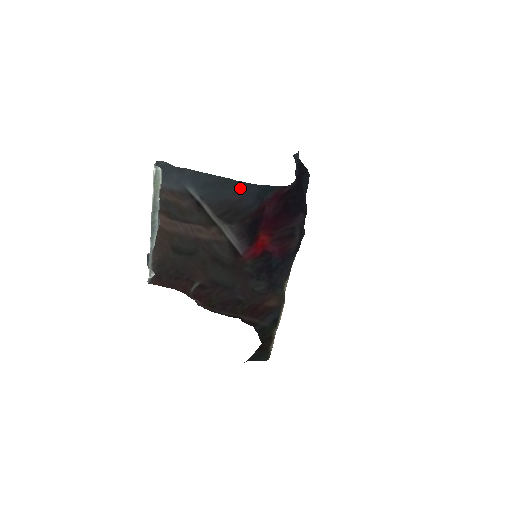
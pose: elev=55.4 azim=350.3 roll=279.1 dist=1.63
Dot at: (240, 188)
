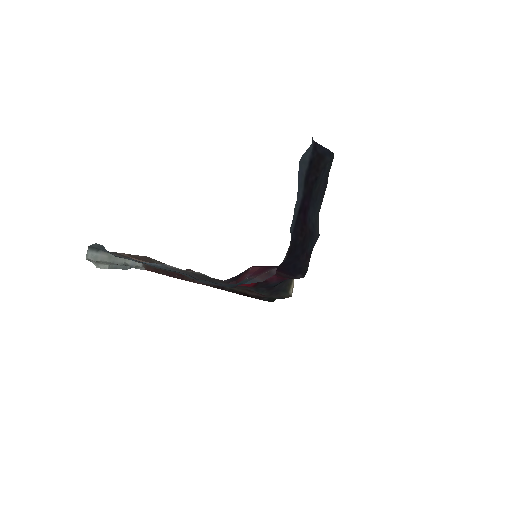
Dot at: (205, 281)
